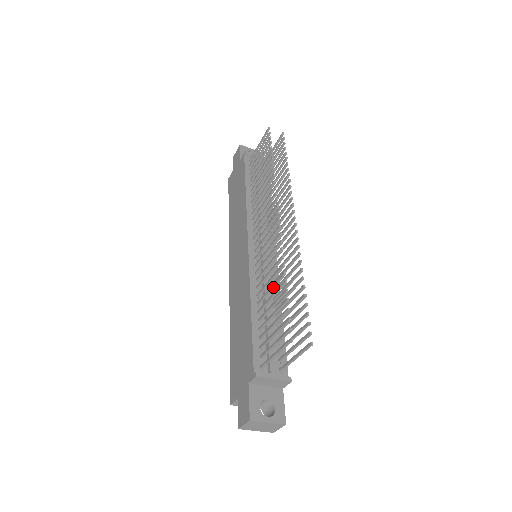
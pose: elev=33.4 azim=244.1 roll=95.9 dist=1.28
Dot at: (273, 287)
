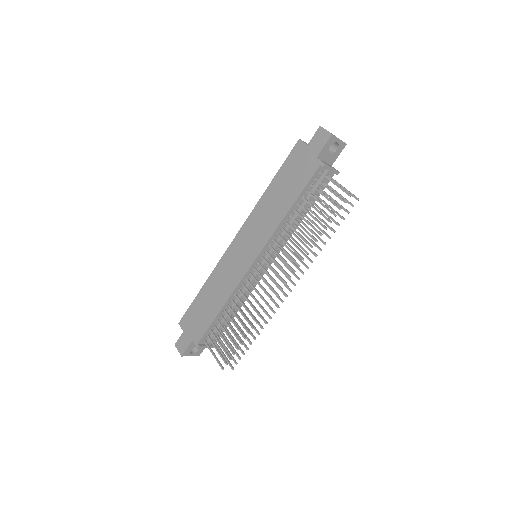
Dot at: (240, 322)
